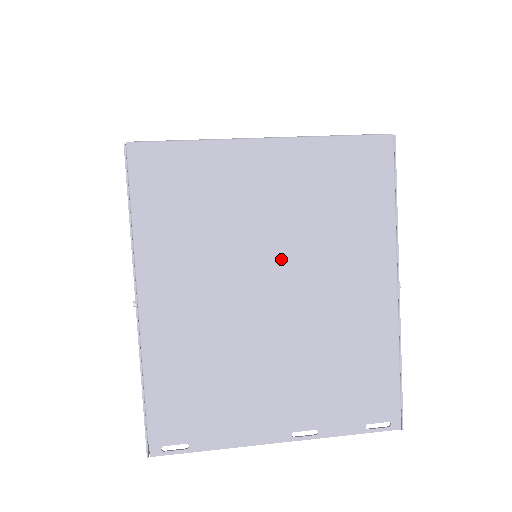
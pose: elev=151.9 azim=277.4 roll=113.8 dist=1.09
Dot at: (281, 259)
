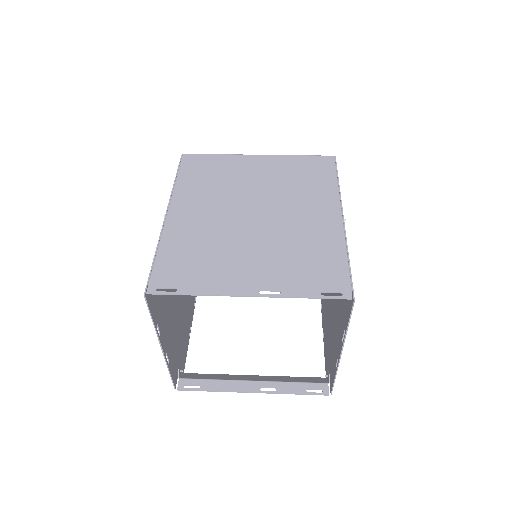
Dot at: (262, 199)
